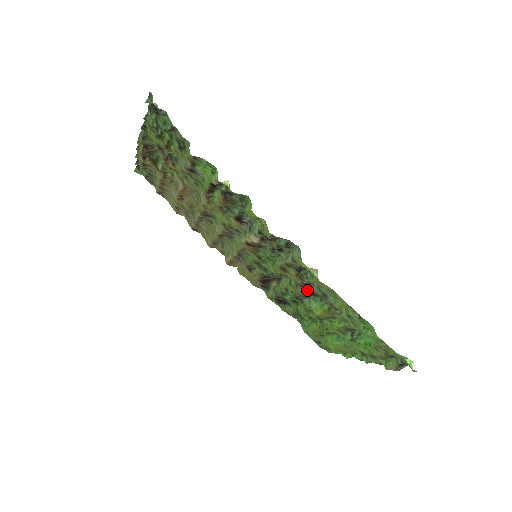
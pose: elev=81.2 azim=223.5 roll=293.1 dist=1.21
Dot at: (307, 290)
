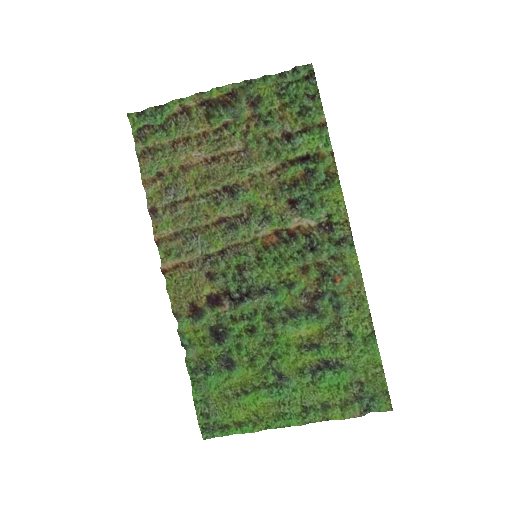
Dot at: (310, 303)
